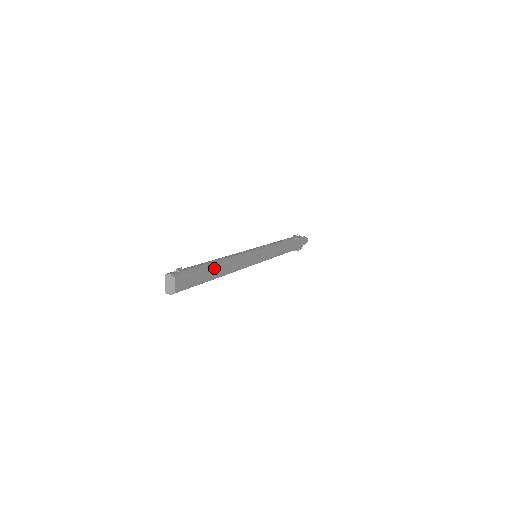
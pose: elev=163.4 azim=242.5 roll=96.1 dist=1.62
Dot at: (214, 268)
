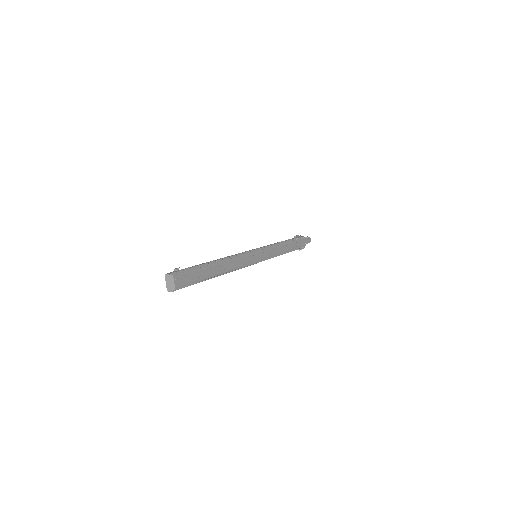
Dot at: (212, 267)
